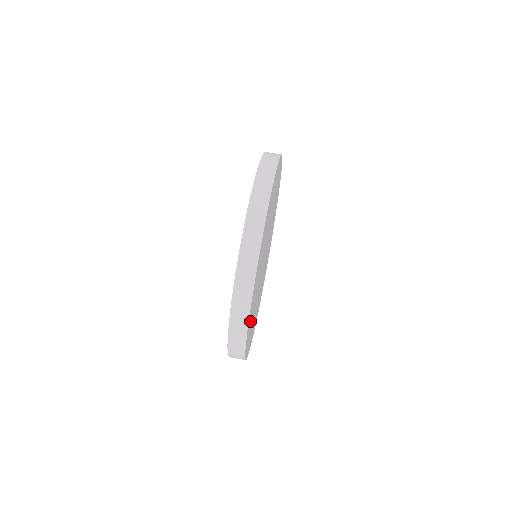
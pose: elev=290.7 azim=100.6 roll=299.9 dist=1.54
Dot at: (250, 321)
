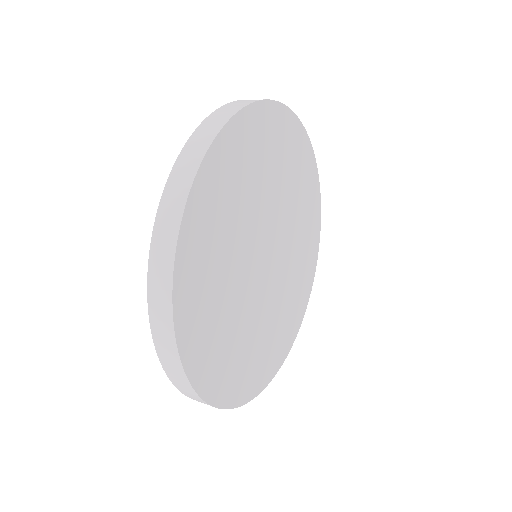
Dot at: (207, 356)
